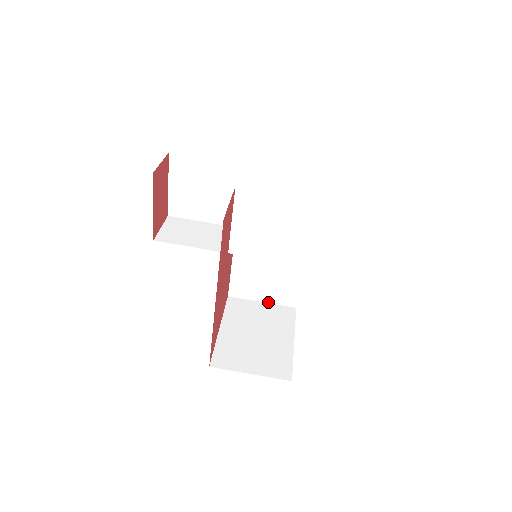
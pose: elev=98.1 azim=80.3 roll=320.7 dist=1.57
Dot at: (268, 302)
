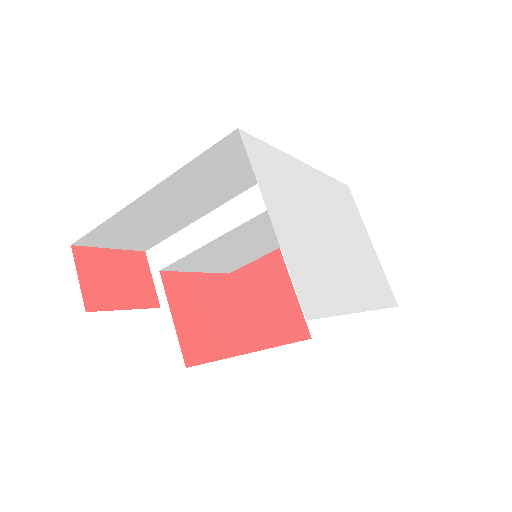
Dot at: occluded
